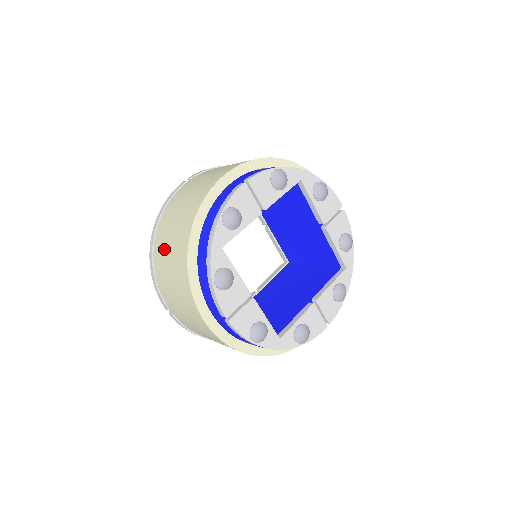
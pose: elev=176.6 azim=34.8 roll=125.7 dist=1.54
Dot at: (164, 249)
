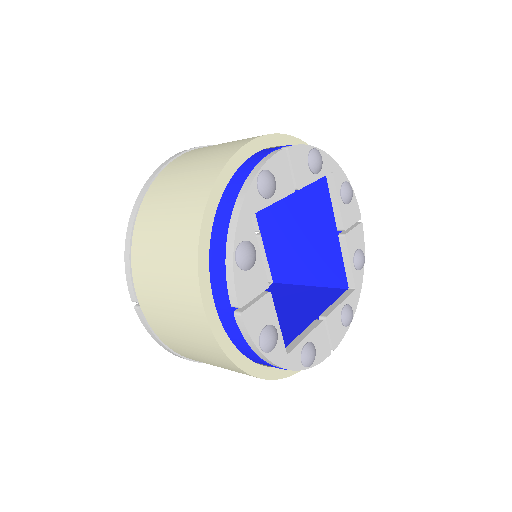
Dot at: (158, 214)
